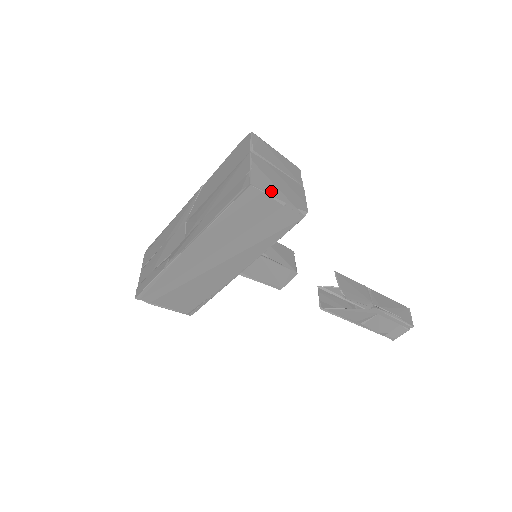
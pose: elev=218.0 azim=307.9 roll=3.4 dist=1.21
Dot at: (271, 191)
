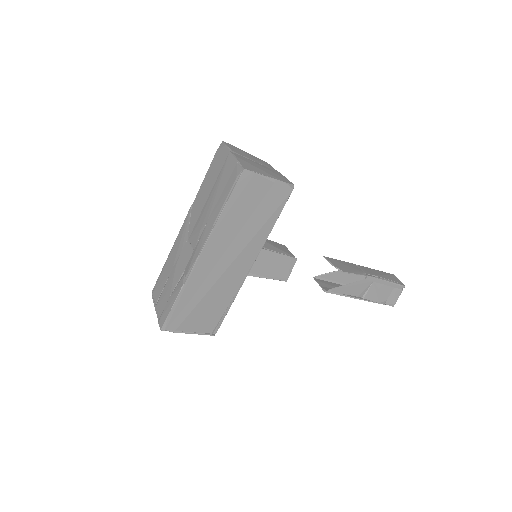
Dot at: (260, 172)
